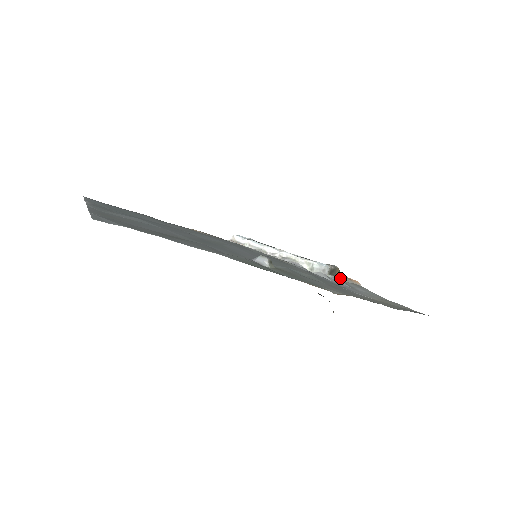
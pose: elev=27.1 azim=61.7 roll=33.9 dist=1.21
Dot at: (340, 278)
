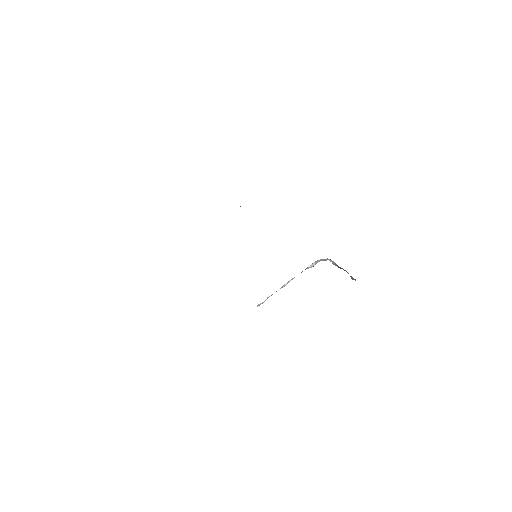
Dot at: occluded
